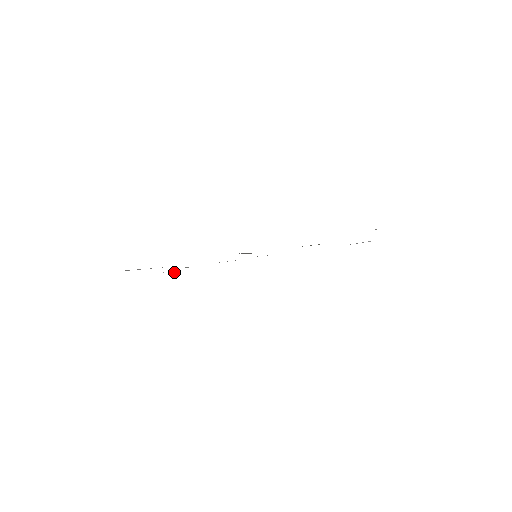
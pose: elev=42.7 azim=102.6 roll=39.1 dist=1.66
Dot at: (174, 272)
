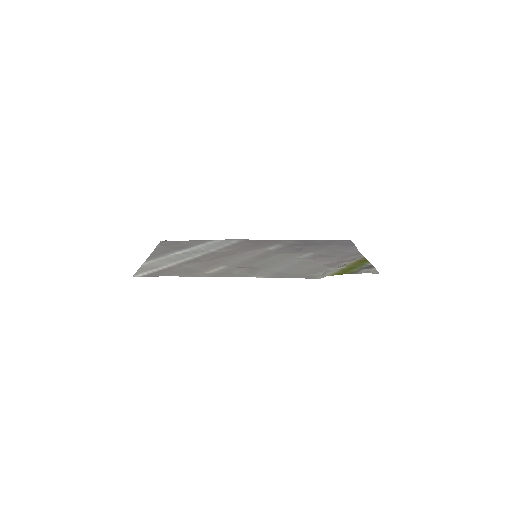
Dot at: (166, 240)
